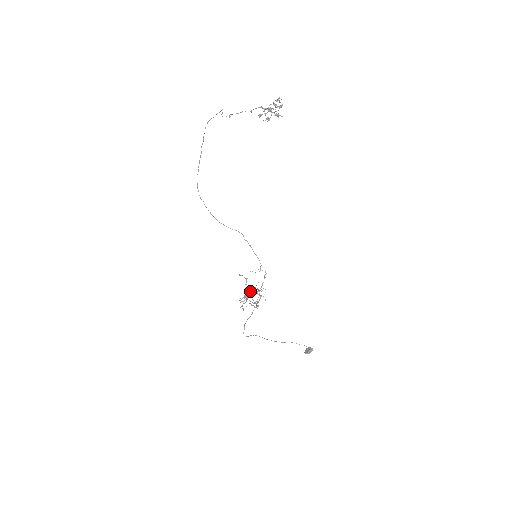
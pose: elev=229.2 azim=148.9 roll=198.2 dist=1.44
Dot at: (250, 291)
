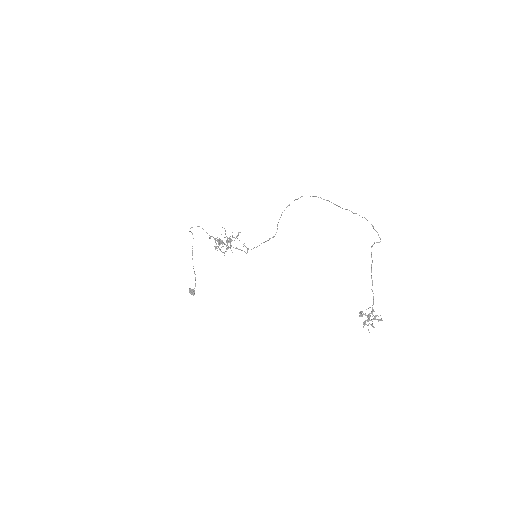
Dot at: (227, 241)
